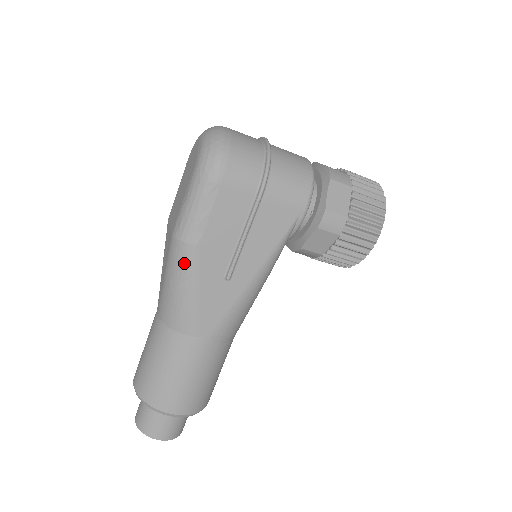
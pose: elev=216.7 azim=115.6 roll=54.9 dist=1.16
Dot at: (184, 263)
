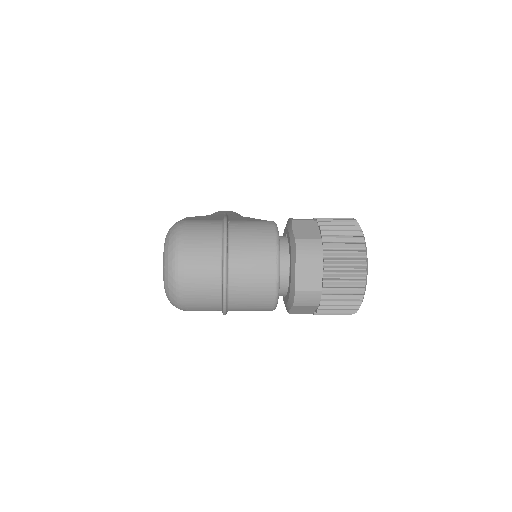
Dot at: occluded
